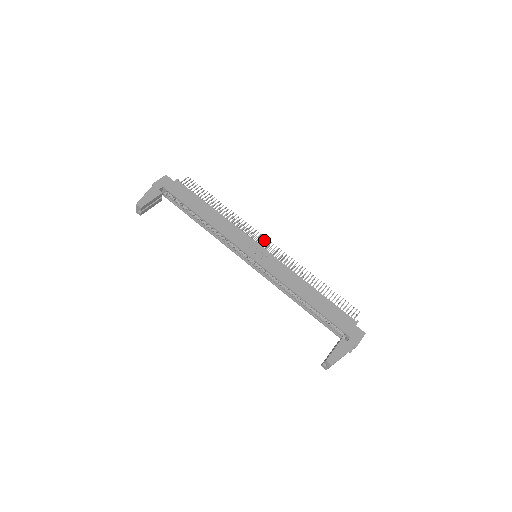
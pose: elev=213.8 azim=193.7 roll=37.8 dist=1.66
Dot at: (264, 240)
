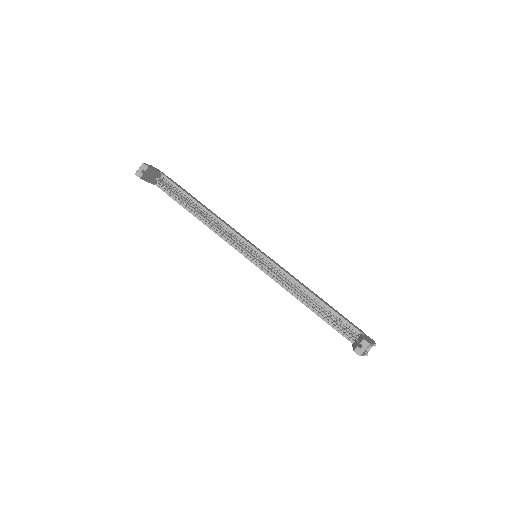
Dot at: occluded
